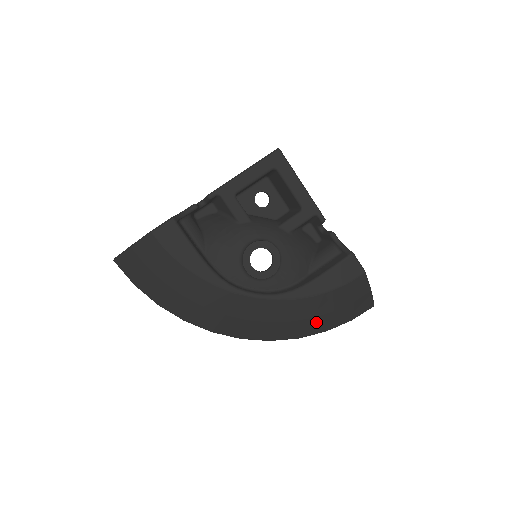
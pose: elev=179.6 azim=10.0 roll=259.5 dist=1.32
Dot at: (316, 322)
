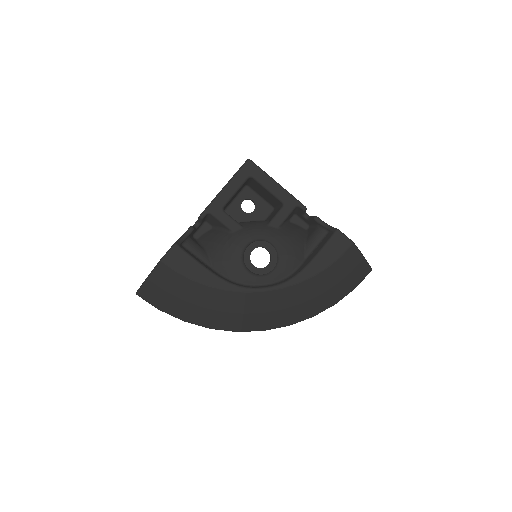
Dot at: (324, 298)
